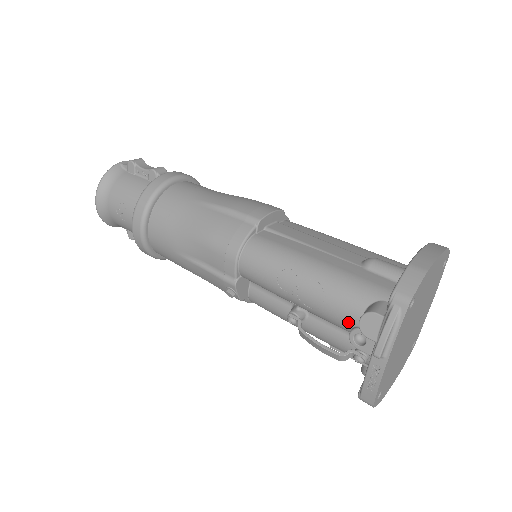
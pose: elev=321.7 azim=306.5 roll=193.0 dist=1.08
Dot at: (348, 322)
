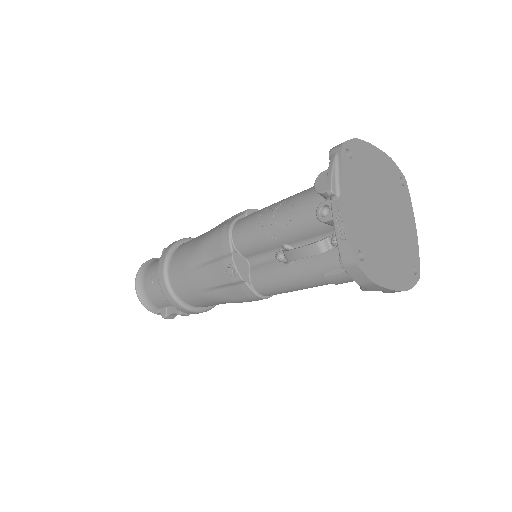
Dot at: (314, 208)
